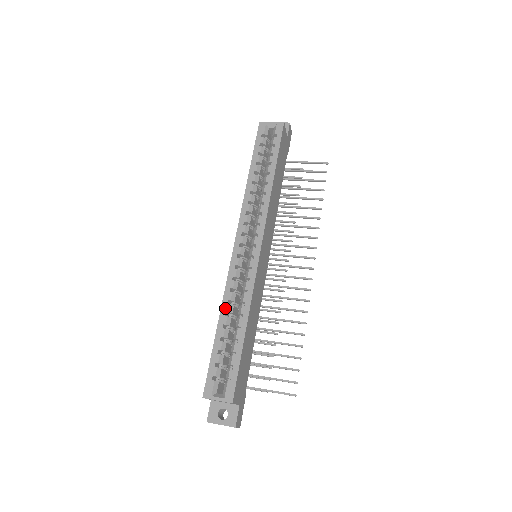
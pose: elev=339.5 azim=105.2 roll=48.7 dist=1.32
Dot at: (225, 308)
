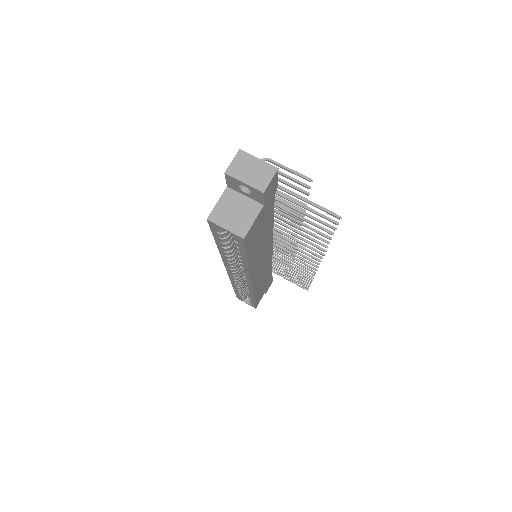
Dot at: (235, 287)
